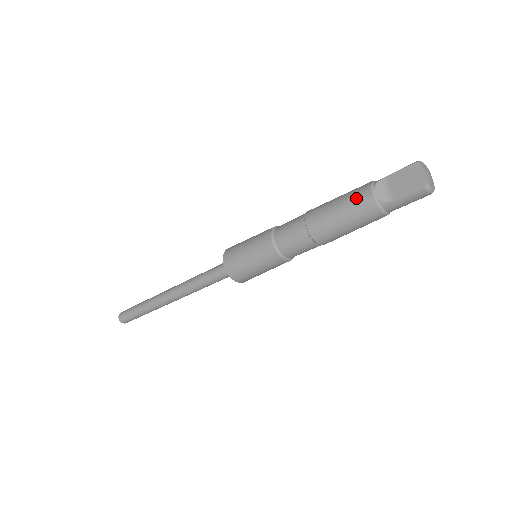
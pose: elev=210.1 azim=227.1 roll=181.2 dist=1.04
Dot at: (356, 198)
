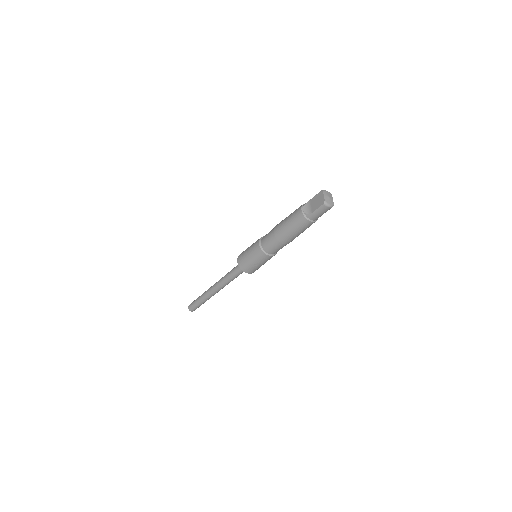
Dot at: (295, 214)
